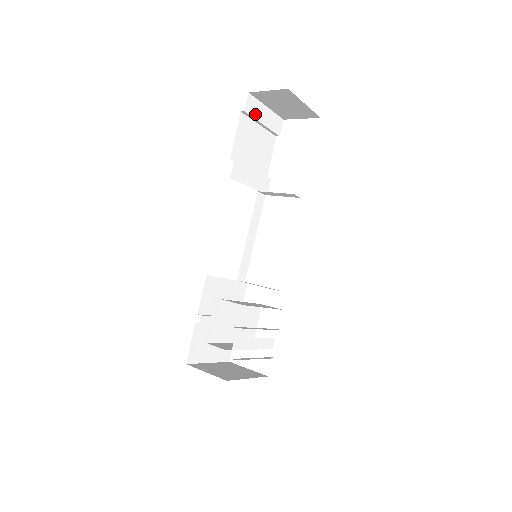
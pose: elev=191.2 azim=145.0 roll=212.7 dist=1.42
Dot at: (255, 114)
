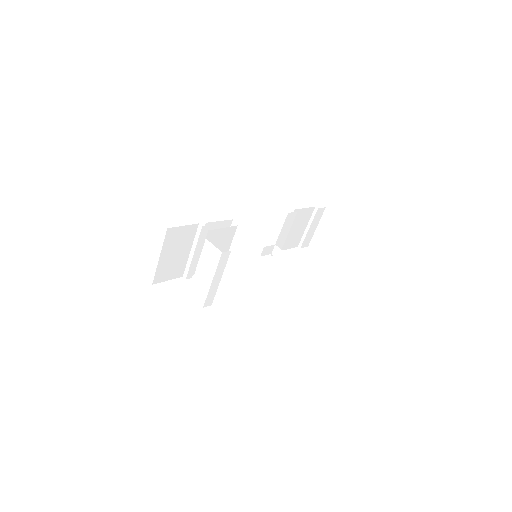
Dot at: (315, 219)
